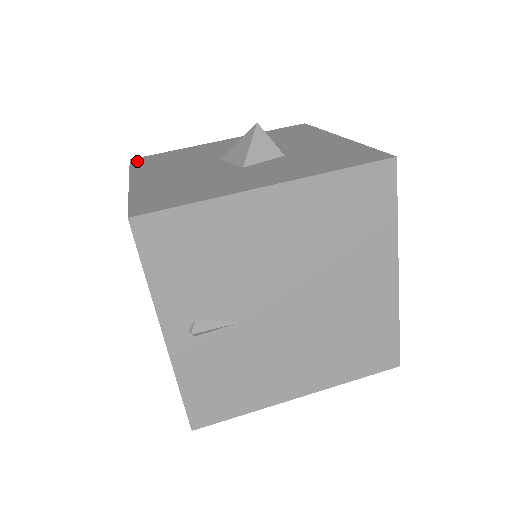
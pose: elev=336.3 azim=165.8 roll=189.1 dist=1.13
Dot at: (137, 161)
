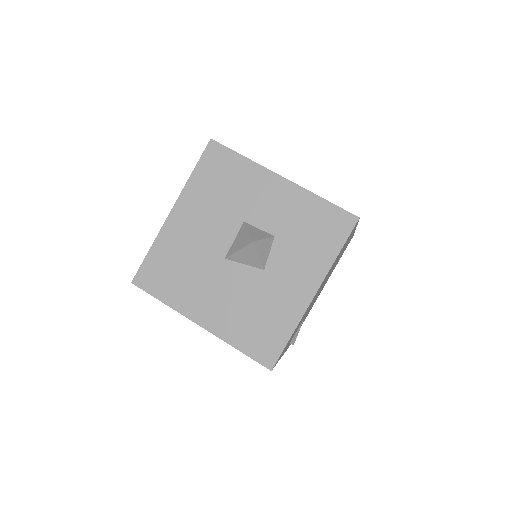
Dot at: (146, 285)
